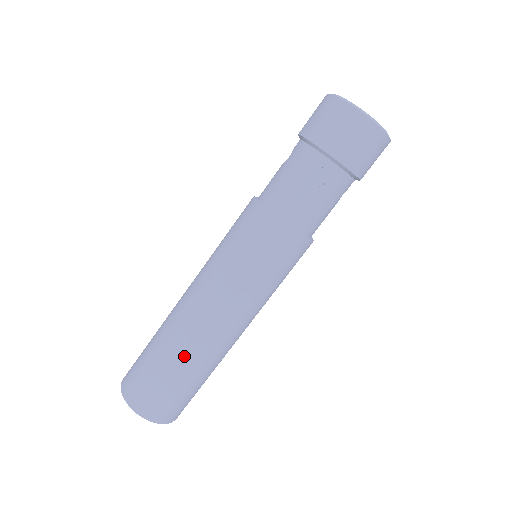
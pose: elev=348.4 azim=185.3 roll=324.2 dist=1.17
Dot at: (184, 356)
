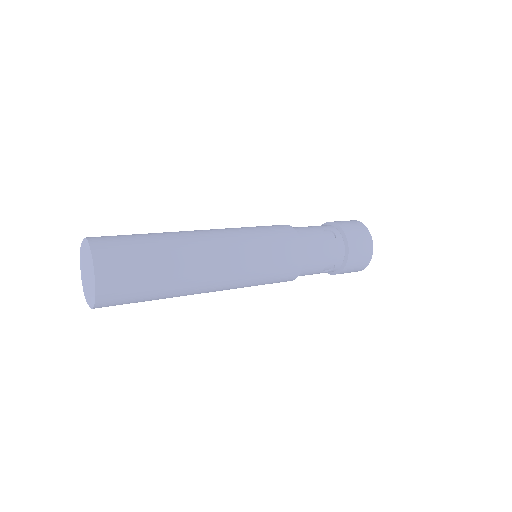
Dot at: (173, 245)
